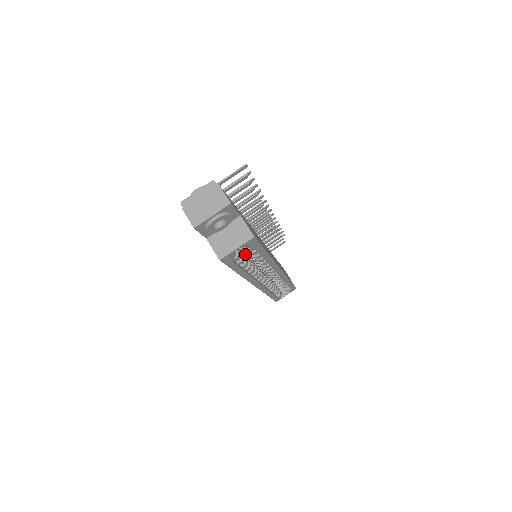
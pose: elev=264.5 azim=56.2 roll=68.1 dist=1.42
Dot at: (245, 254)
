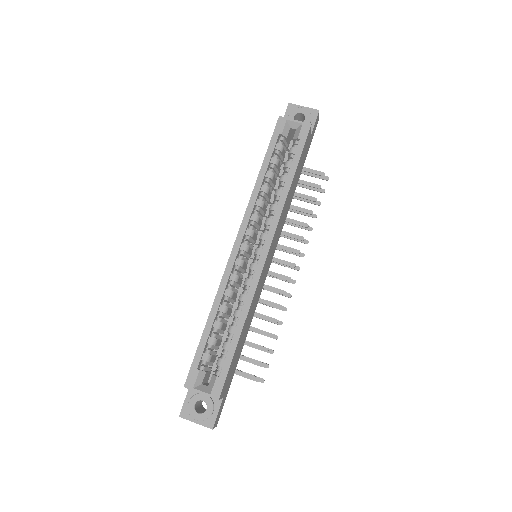
Dot at: (269, 198)
